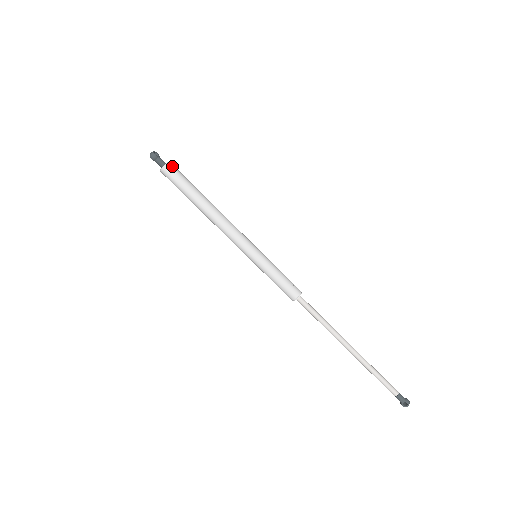
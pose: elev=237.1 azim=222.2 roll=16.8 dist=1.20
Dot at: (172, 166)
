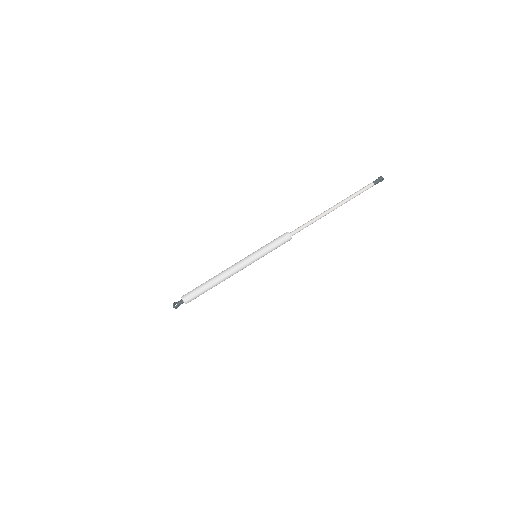
Dot at: (186, 298)
